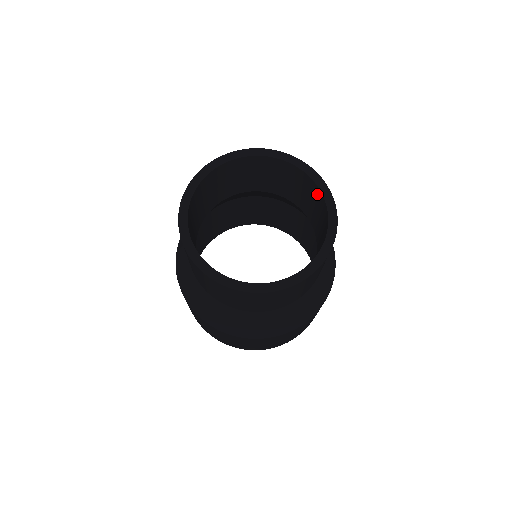
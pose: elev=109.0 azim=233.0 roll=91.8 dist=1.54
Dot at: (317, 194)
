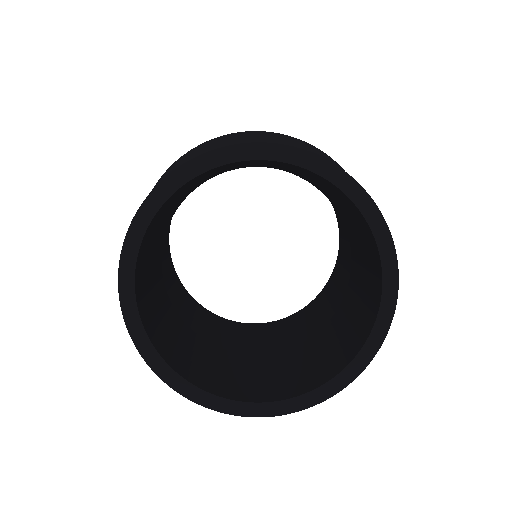
Dot at: (331, 186)
